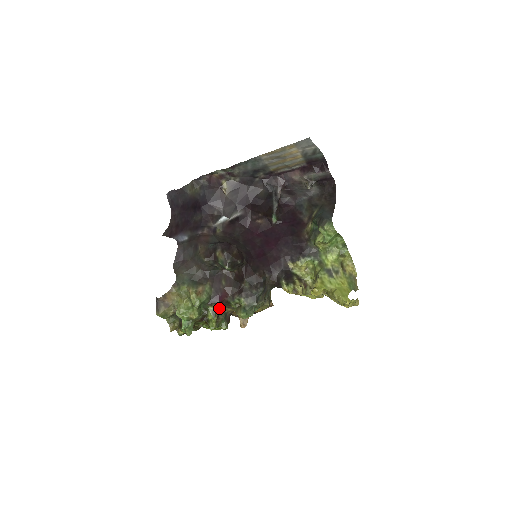
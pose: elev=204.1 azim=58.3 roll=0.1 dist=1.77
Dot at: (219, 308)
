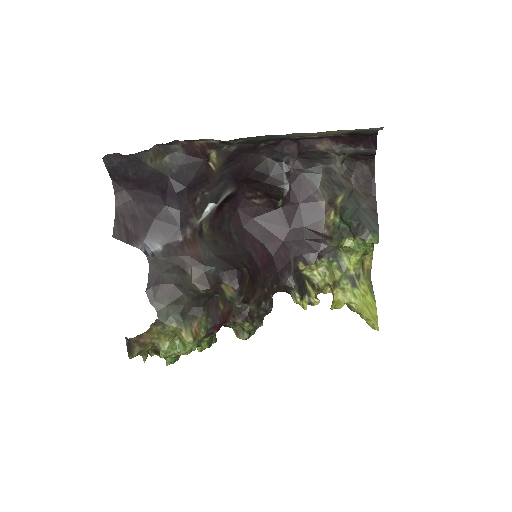
Dot at: occluded
